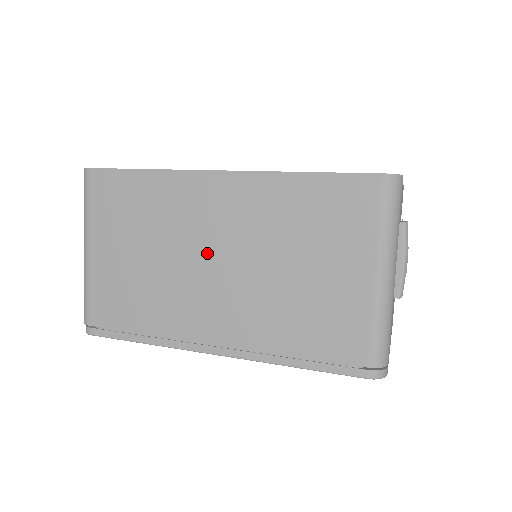
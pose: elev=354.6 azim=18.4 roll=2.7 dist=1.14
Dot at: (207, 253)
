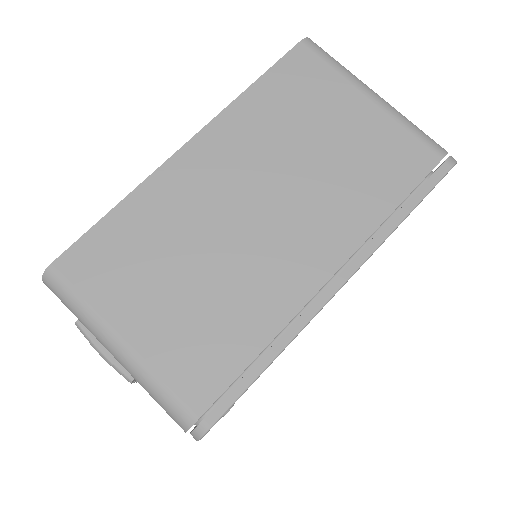
Dot at: (242, 213)
